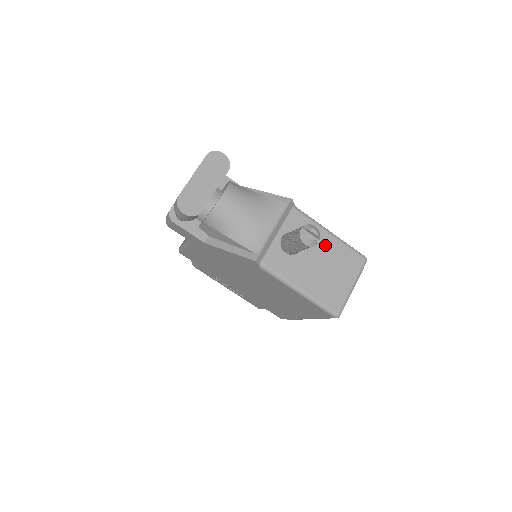
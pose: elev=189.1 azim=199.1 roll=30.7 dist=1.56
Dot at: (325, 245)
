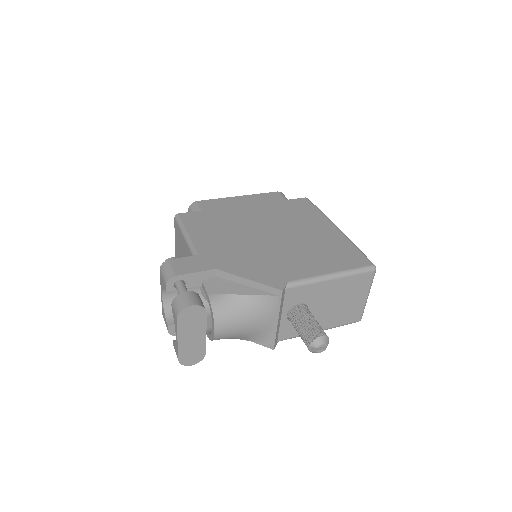
Dot at: (330, 290)
